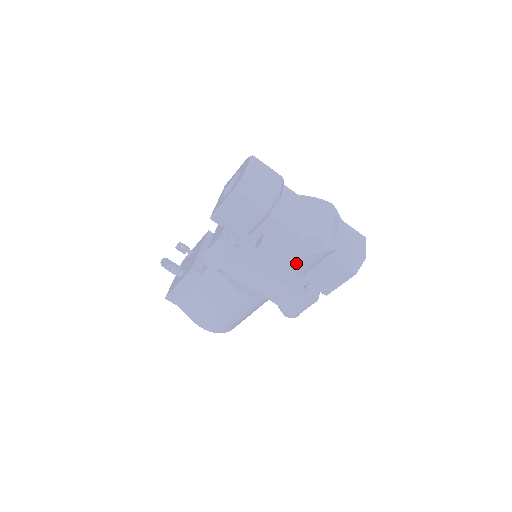
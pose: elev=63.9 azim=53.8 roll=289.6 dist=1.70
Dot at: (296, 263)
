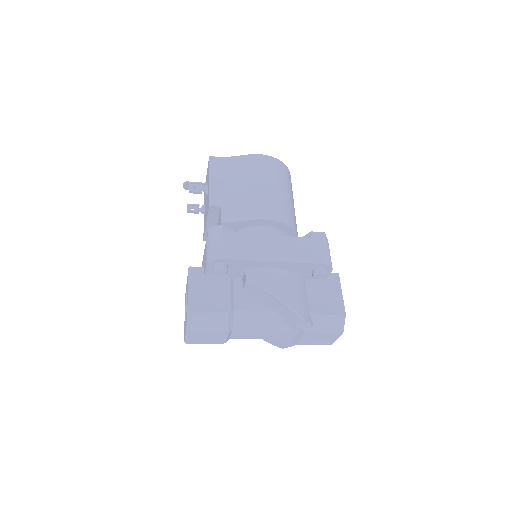
Dot at: occluded
